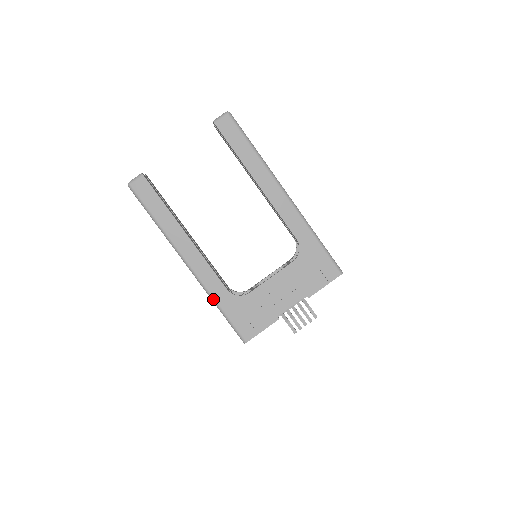
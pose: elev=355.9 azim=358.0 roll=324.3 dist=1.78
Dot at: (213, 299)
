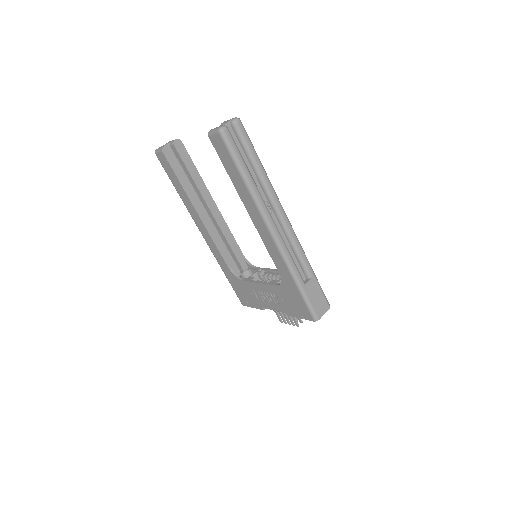
Dot at: (220, 266)
